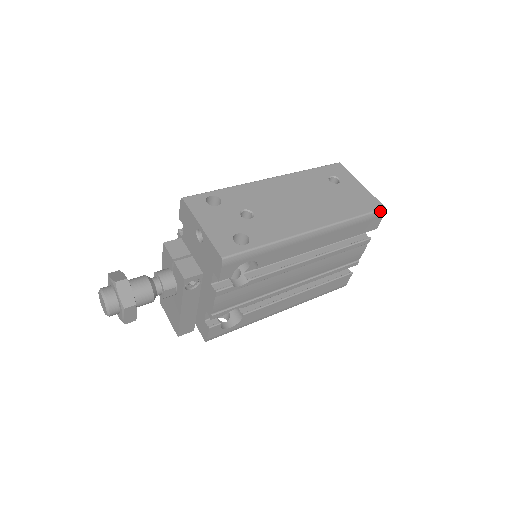
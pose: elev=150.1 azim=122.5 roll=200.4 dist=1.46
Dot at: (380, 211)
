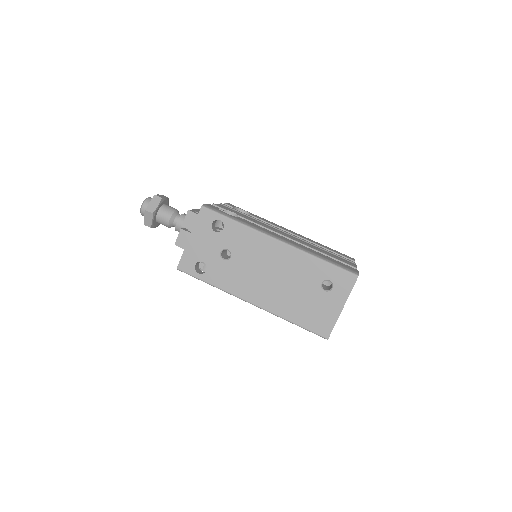
Dot at: (321, 336)
